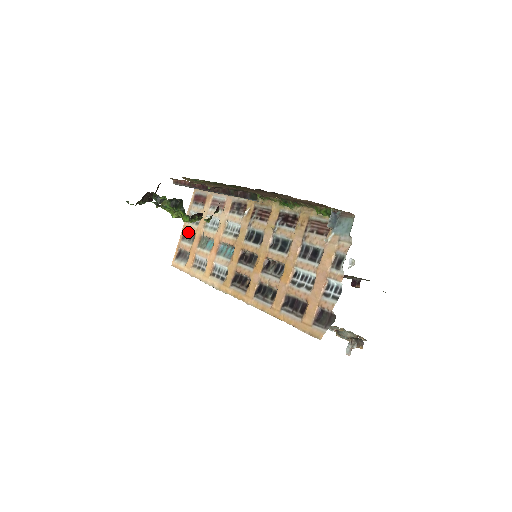
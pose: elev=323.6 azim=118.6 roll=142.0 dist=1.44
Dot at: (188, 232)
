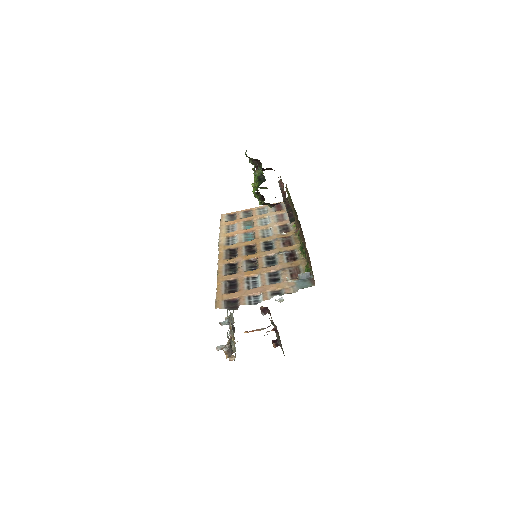
Dot at: (251, 212)
